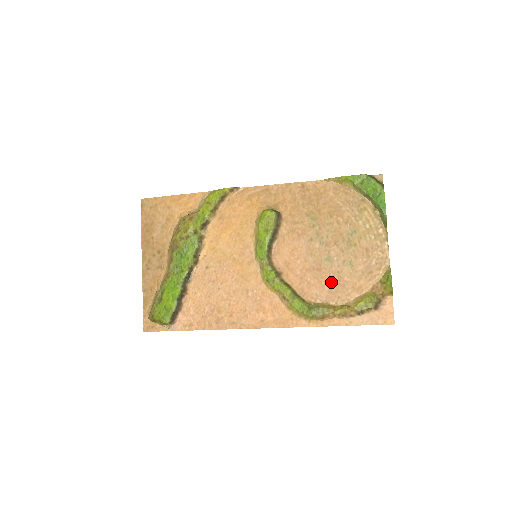
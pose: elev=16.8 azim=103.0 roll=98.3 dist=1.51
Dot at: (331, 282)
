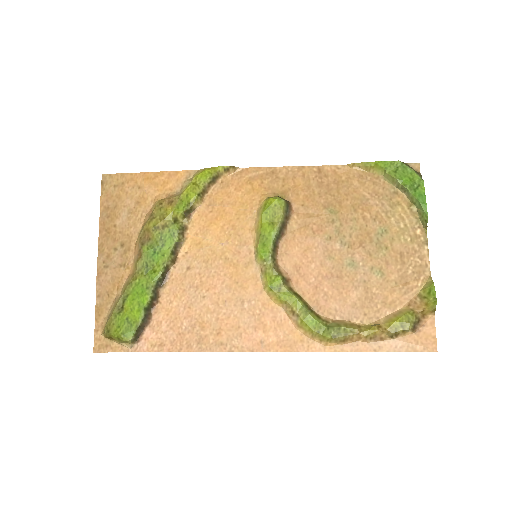
Dot at: (355, 294)
